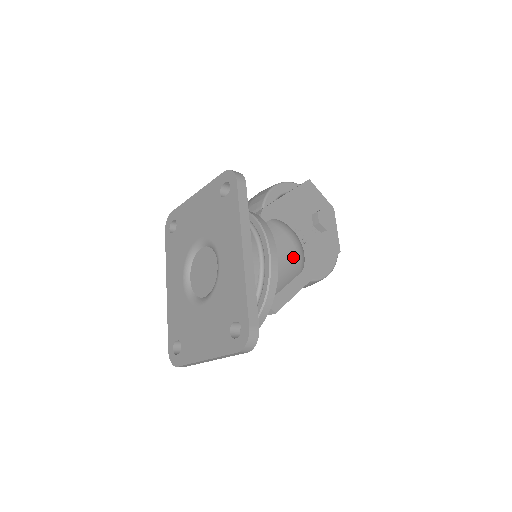
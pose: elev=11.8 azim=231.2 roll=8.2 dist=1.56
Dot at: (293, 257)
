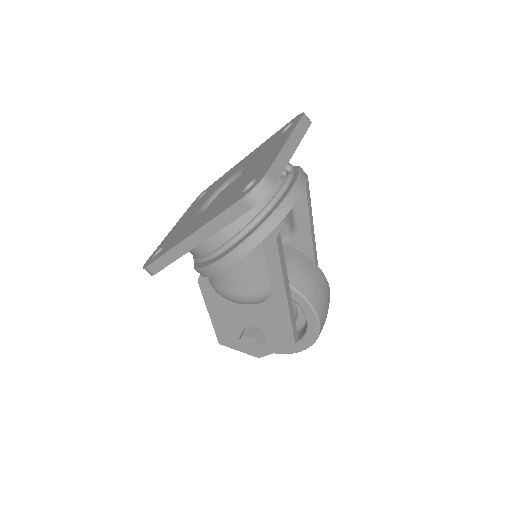
Dot at: occluded
